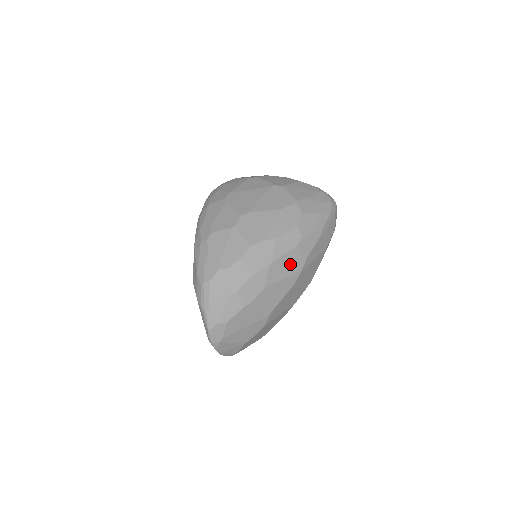
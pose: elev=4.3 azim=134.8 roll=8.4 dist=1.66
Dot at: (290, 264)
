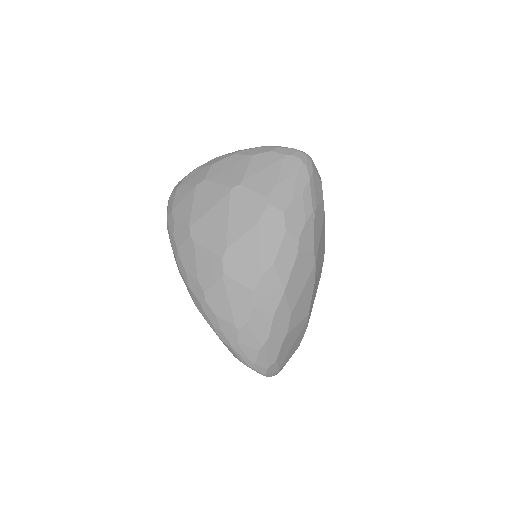
Dot at: (302, 272)
